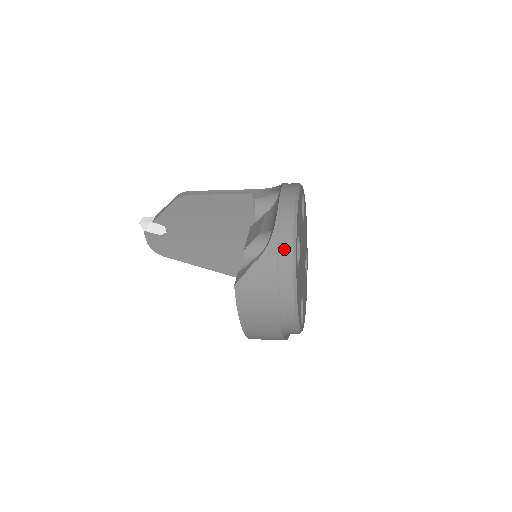
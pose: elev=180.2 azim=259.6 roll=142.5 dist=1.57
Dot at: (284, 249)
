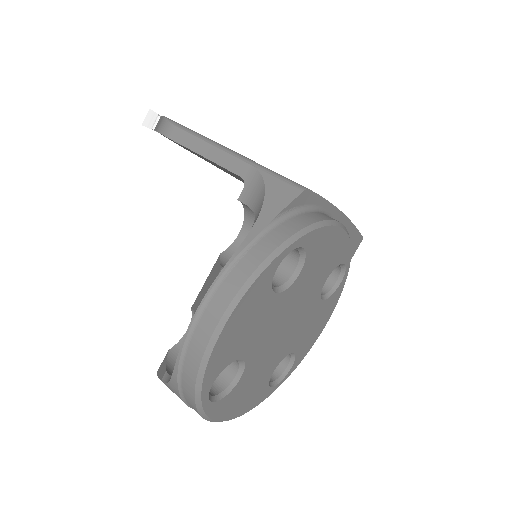
Dot at: (187, 398)
